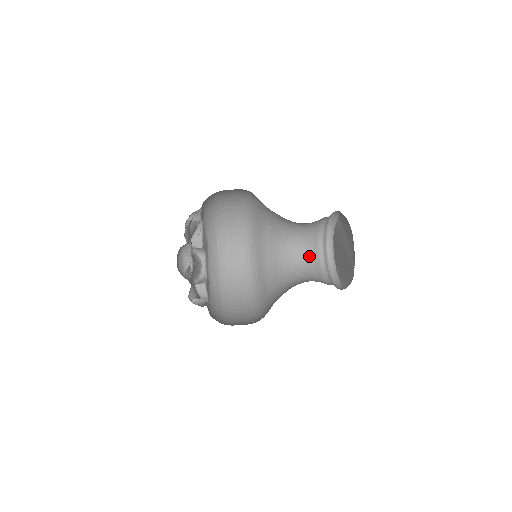
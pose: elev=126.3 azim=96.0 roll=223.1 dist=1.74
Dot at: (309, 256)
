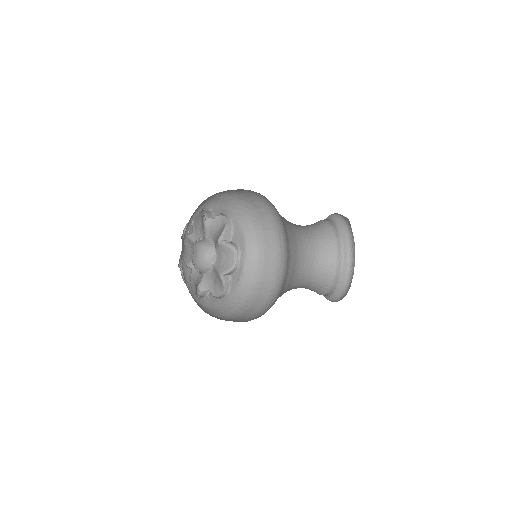
Dot at: (324, 259)
